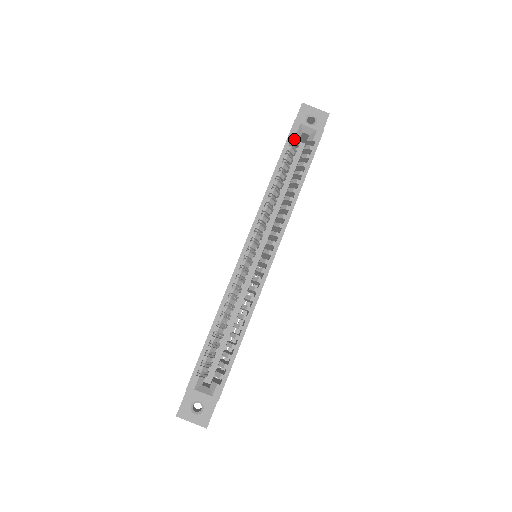
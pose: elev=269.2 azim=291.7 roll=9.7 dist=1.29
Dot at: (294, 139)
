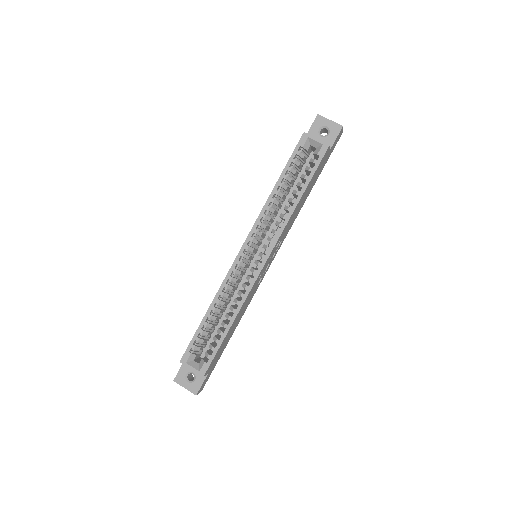
Dot at: (300, 152)
